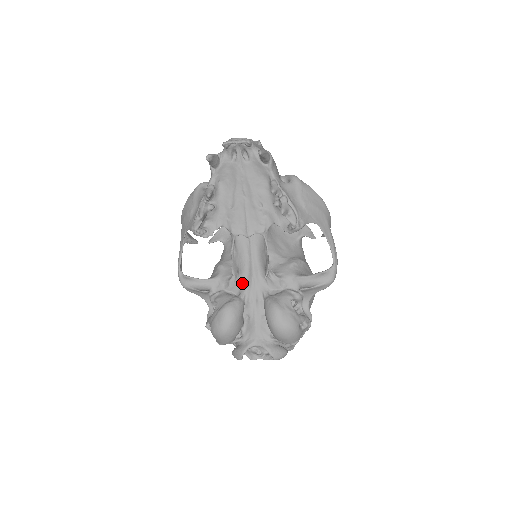
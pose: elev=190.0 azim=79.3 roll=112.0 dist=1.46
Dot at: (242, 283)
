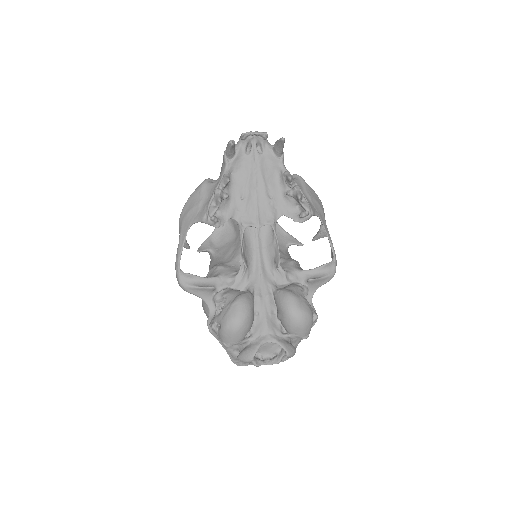
Dot at: (249, 279)
